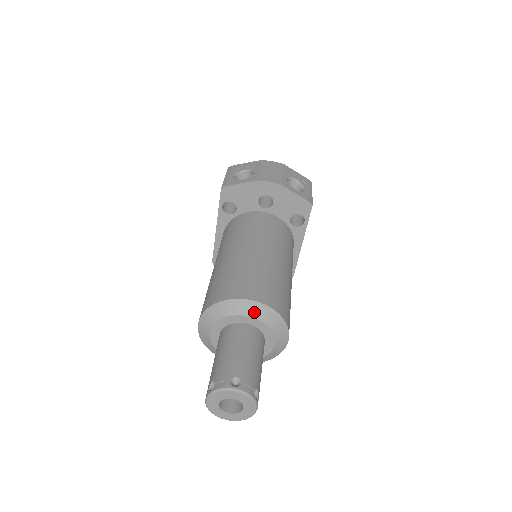
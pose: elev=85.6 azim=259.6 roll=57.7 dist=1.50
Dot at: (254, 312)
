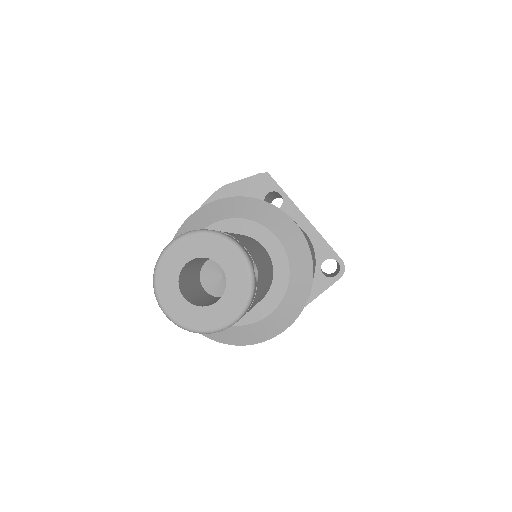
Dot at: (206, 219)
